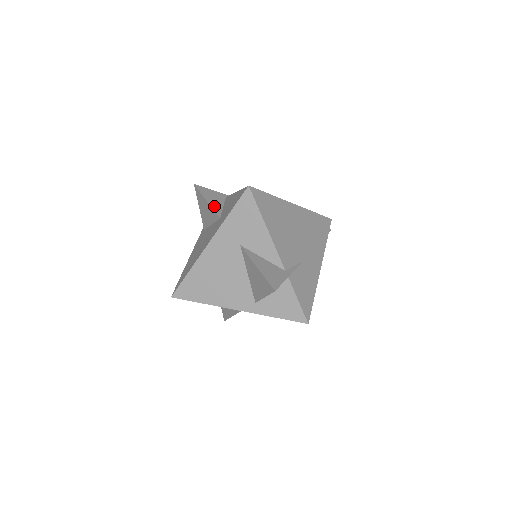
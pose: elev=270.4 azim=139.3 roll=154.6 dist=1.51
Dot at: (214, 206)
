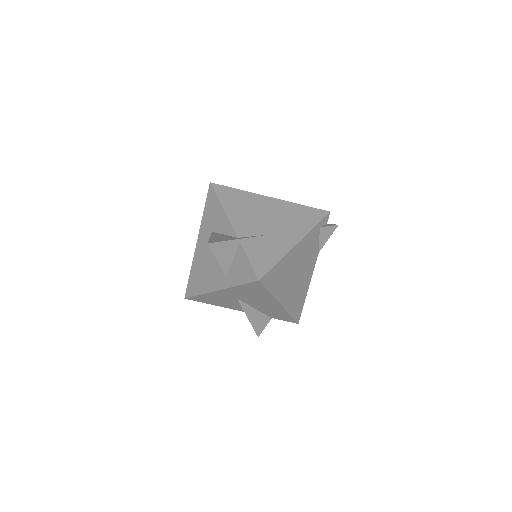
Dot at: occluded
